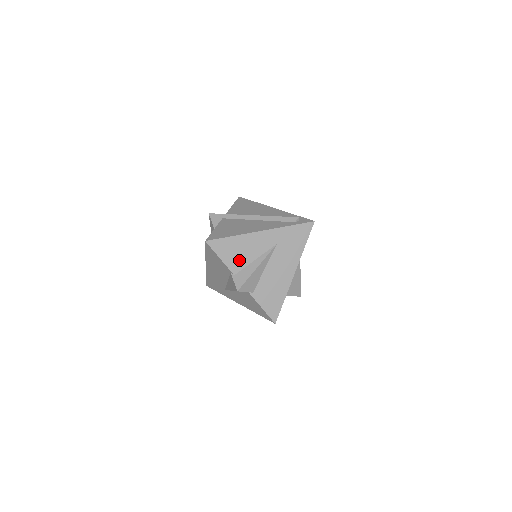
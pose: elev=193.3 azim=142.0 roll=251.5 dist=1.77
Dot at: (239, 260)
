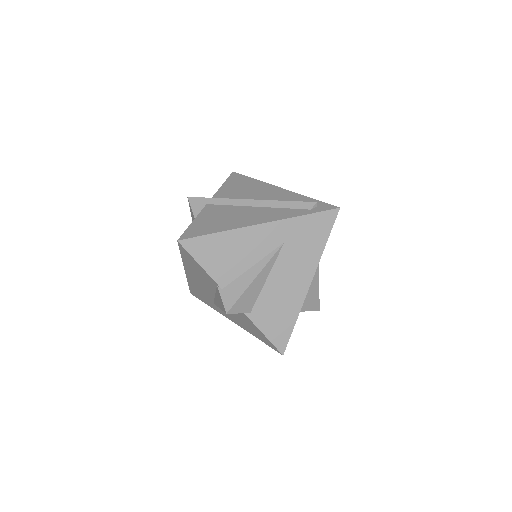
Dot at: (229, 267)
